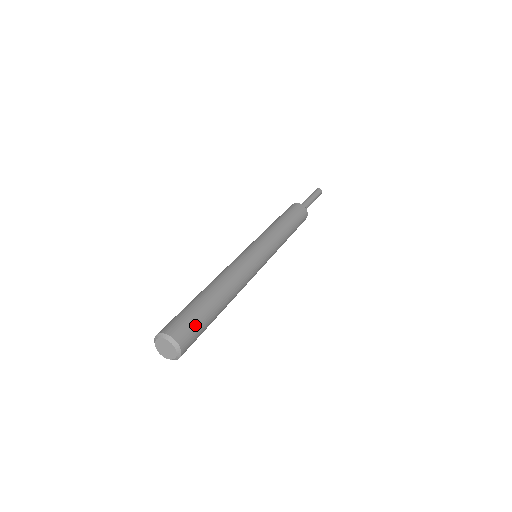
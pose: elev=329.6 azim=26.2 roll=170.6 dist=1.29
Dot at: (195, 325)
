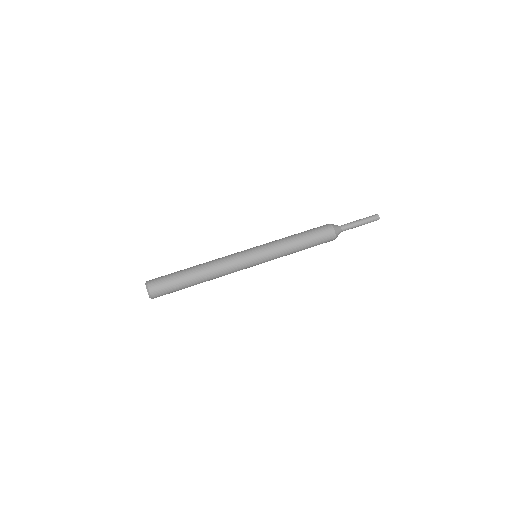
Dot at: (169, 293)
